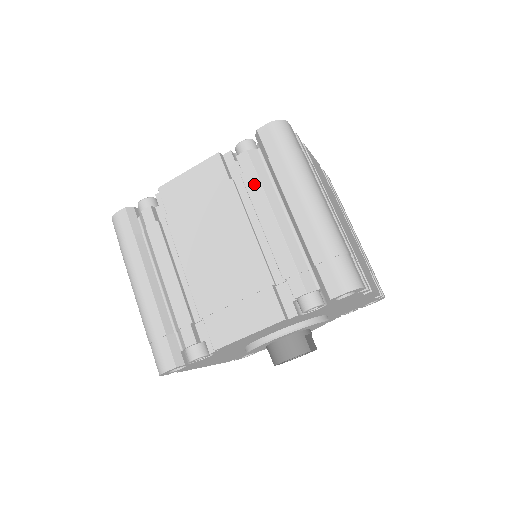
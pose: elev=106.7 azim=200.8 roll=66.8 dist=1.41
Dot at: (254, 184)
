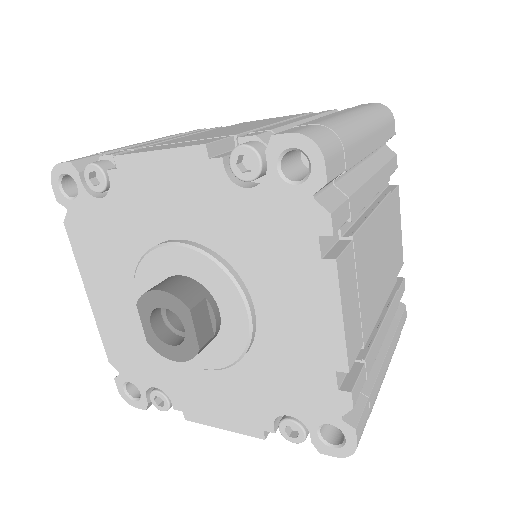
Dot at: (315, 114)
